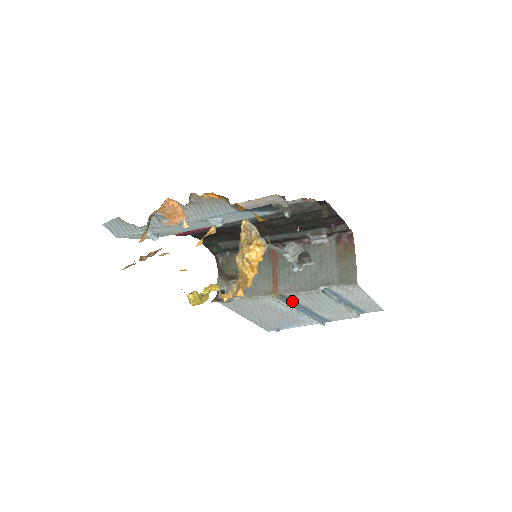
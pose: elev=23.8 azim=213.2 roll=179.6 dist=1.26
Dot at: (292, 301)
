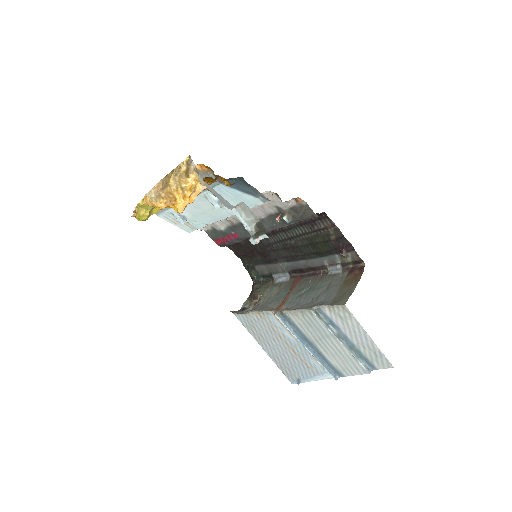
Dot at: (294, 326)
